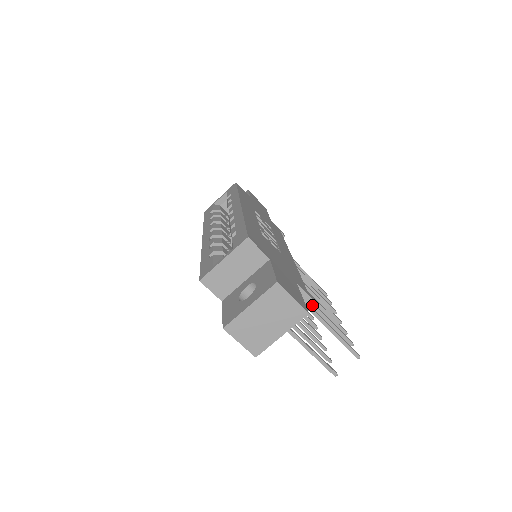
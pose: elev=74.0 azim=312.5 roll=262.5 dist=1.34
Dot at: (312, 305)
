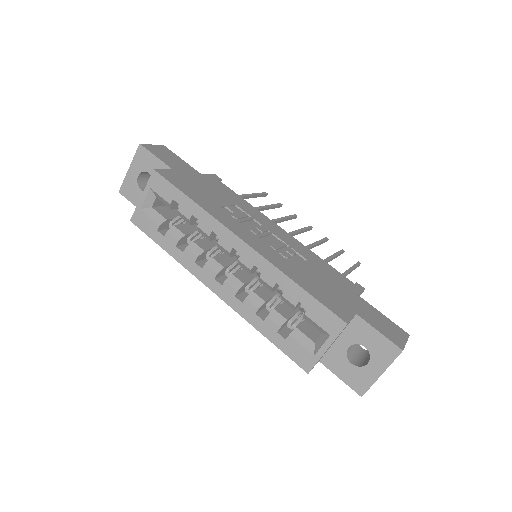
Dot at: occluded
